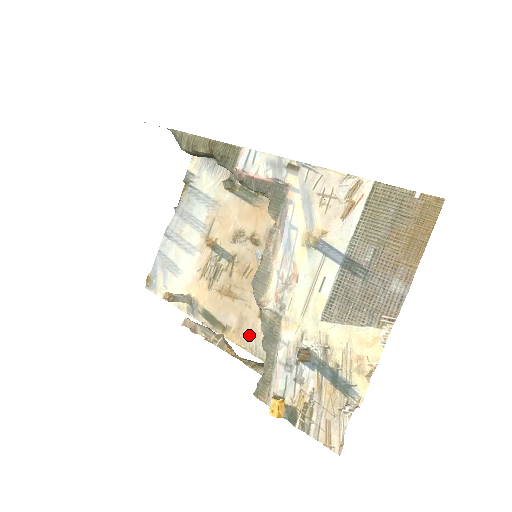
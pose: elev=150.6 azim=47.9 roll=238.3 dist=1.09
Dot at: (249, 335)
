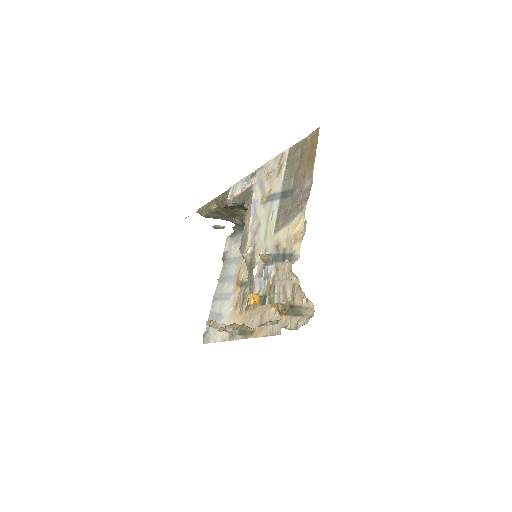
Dot at: occluded
